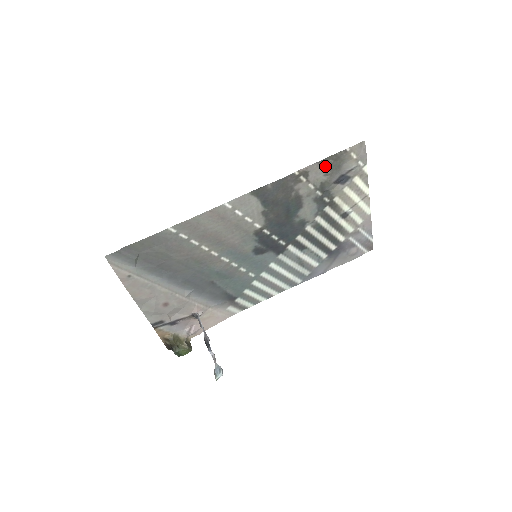
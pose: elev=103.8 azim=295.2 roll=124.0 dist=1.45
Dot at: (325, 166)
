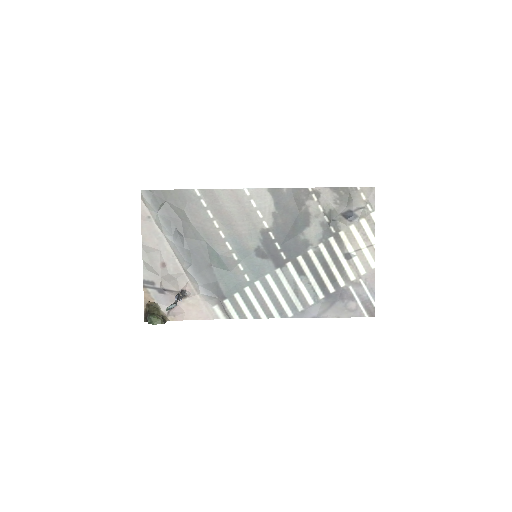
Dot at: (336, 195)
